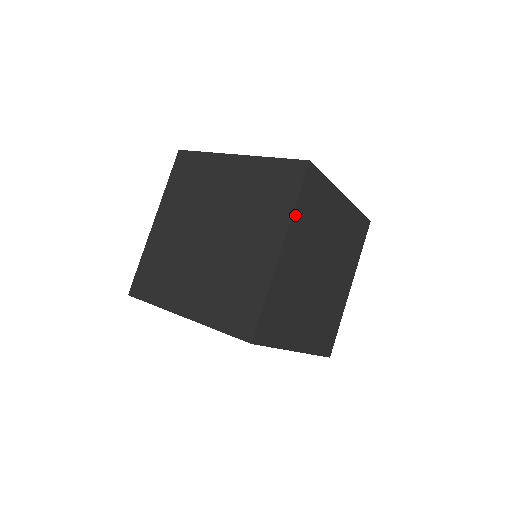
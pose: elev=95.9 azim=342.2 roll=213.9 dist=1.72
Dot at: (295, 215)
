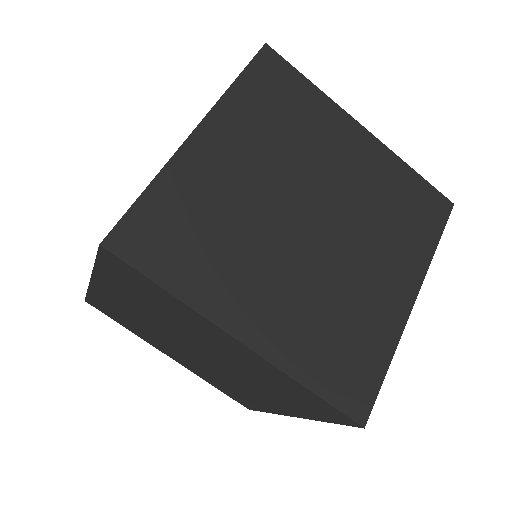
Dot at: (232, 97)
